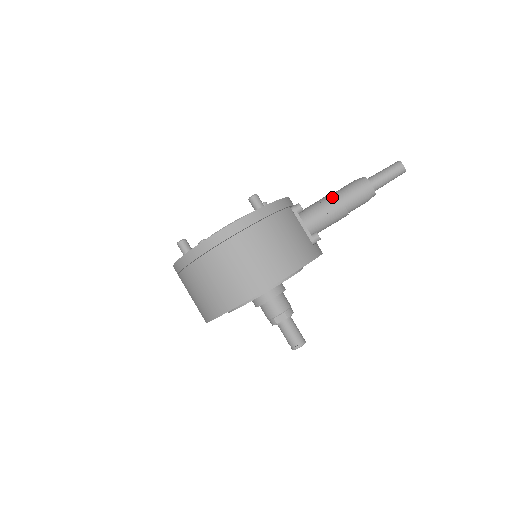
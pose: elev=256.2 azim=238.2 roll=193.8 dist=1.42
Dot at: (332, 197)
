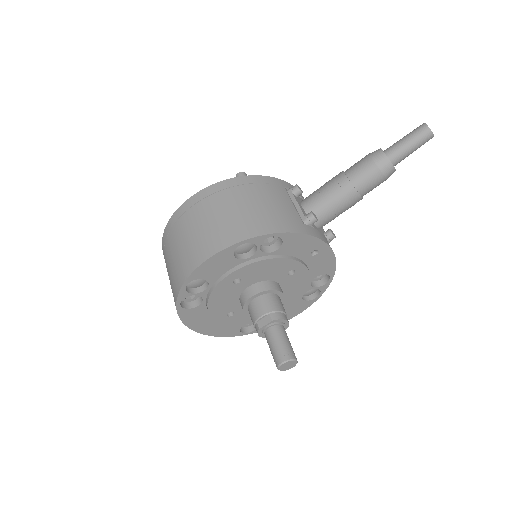
Dot at: (337, 175)
